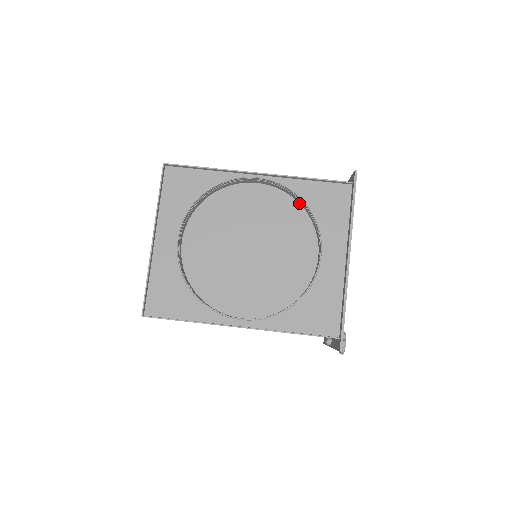
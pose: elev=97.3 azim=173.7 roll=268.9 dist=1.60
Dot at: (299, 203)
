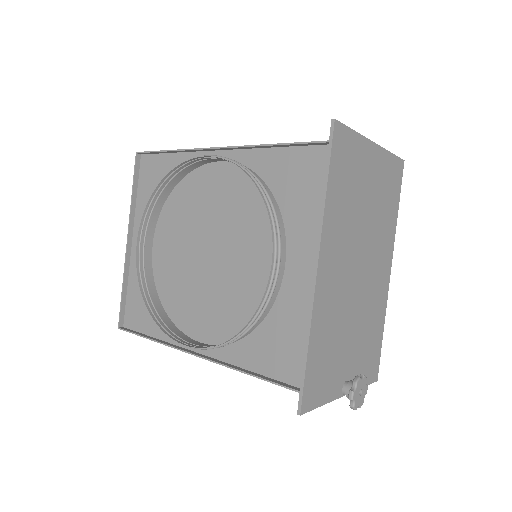
Dot at: occluded
